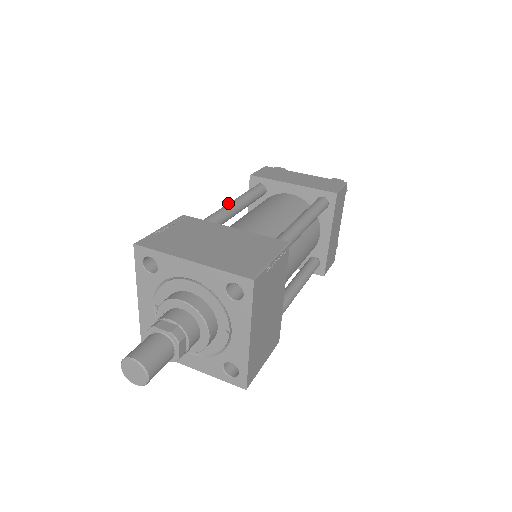
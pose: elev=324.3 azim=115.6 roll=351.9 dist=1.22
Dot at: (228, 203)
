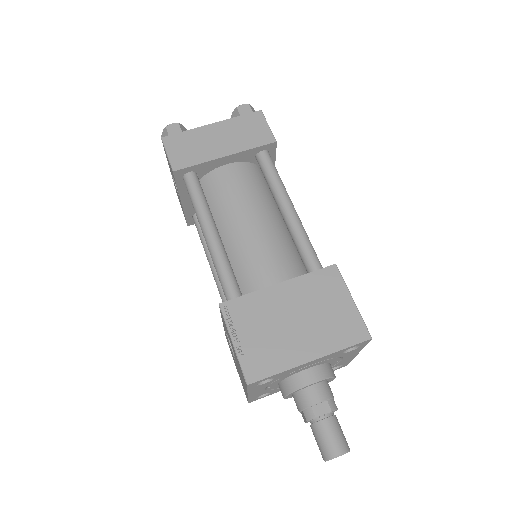
Dot at: (207, 236)
